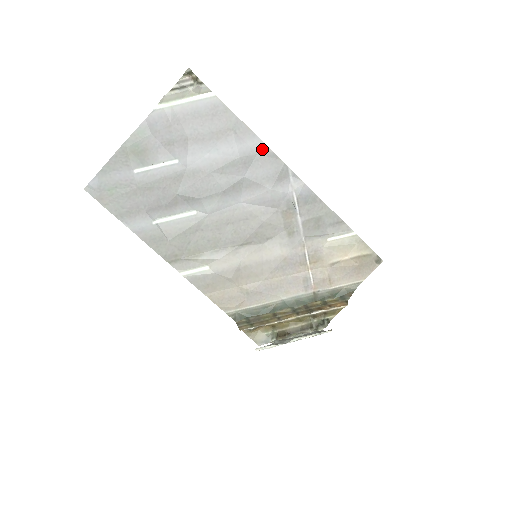
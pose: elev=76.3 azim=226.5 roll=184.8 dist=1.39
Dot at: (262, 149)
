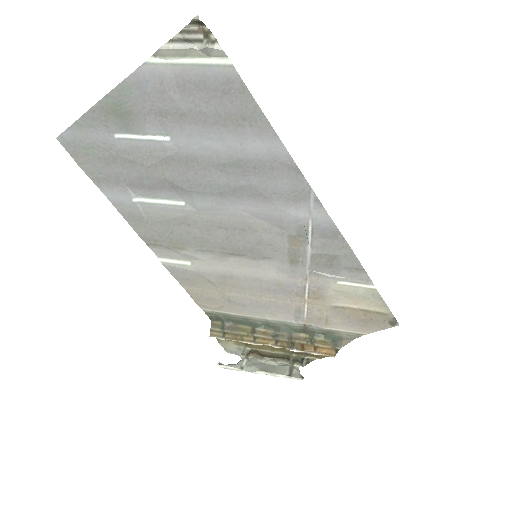
Dot at: (282, 156)
